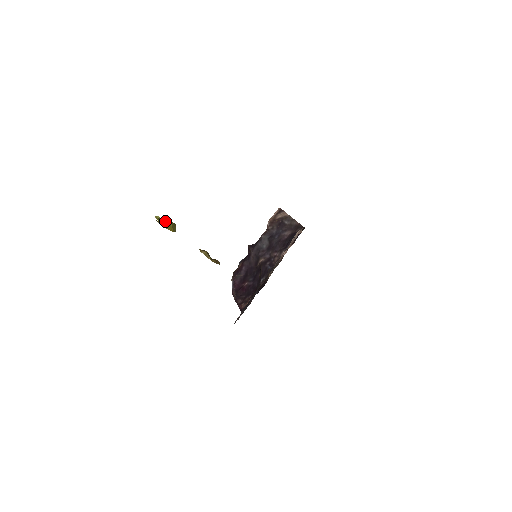
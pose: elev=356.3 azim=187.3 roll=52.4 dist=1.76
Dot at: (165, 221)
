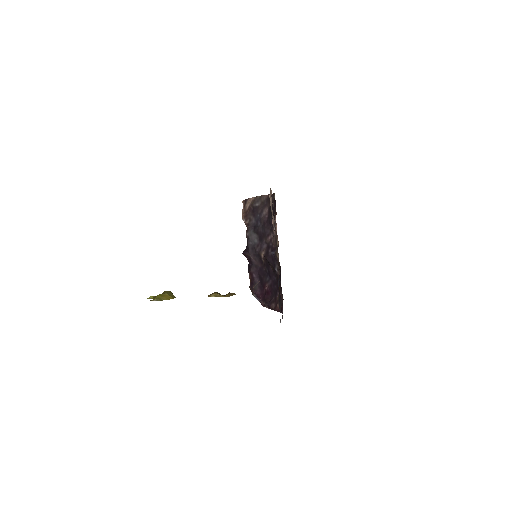
Dot at: (158, 295)
